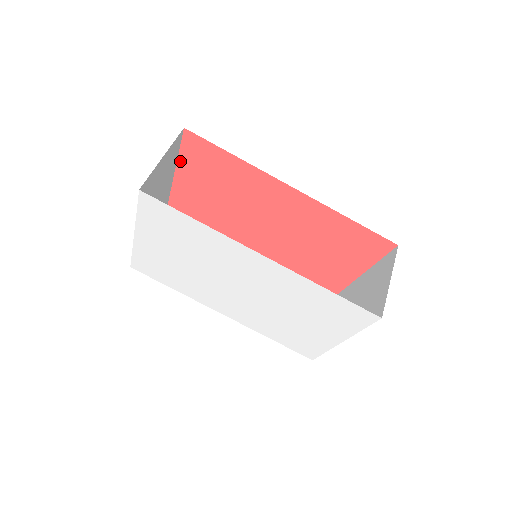
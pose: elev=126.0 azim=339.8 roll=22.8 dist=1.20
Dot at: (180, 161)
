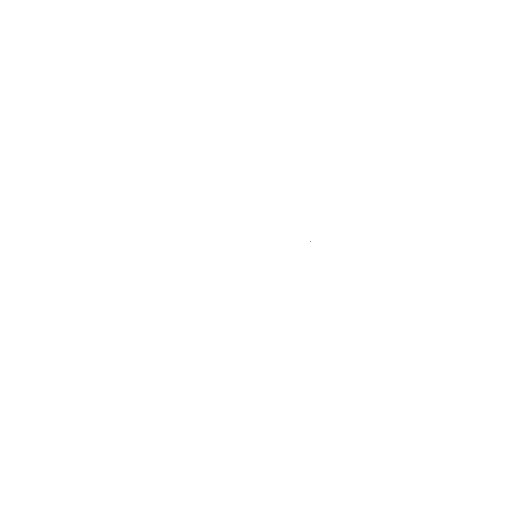
Dot at: occluded
